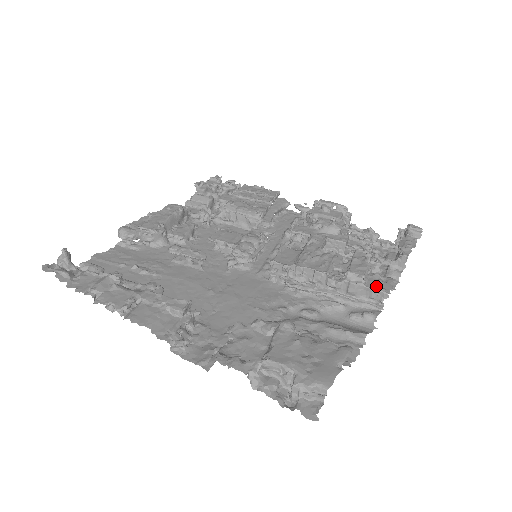
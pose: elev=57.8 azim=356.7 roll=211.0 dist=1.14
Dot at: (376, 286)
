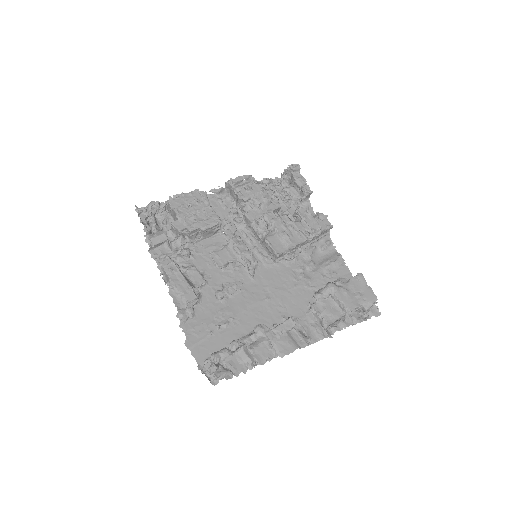
Dot at: (324, 226)
